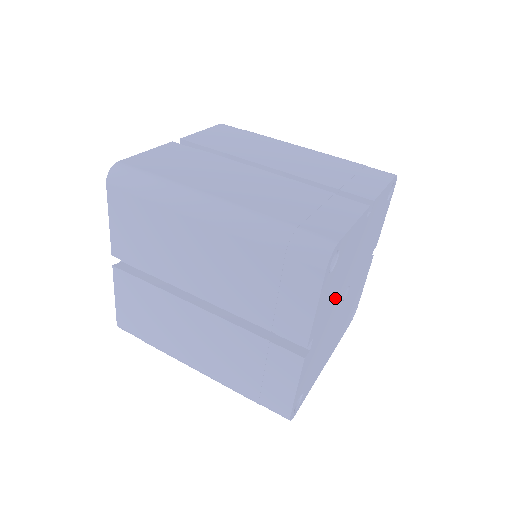
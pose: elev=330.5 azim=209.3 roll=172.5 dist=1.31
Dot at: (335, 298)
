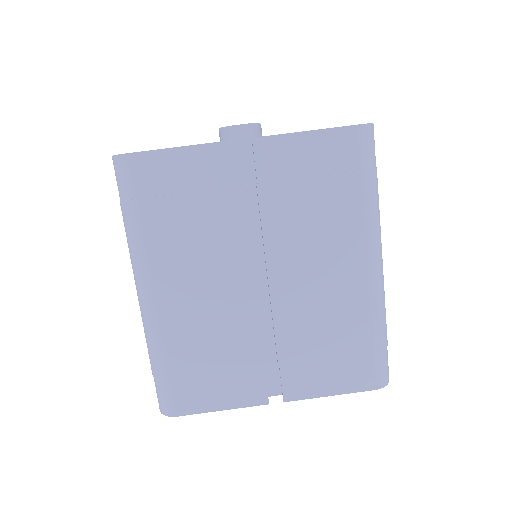
Dot at: occluded
